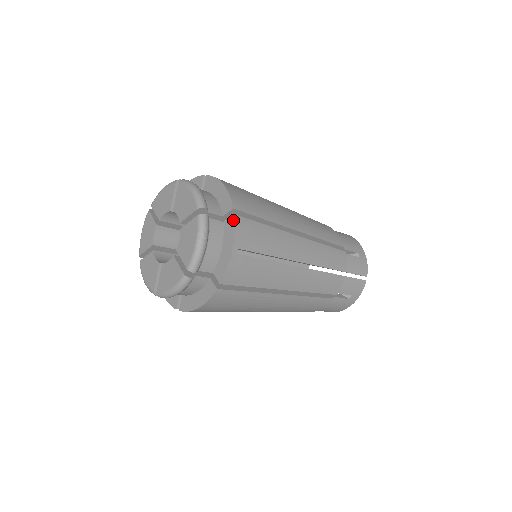
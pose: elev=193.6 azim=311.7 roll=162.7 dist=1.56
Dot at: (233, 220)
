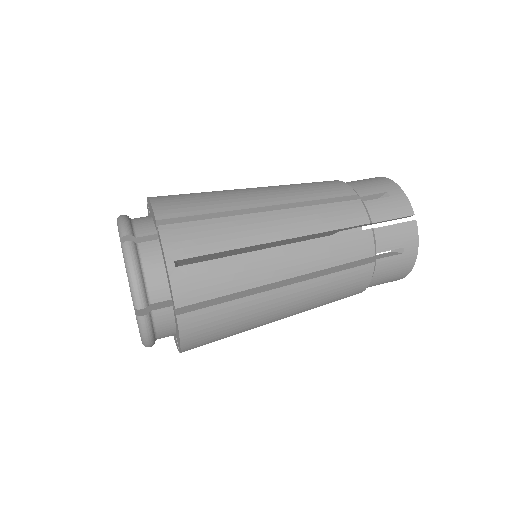
Dot at: (178, 350)
